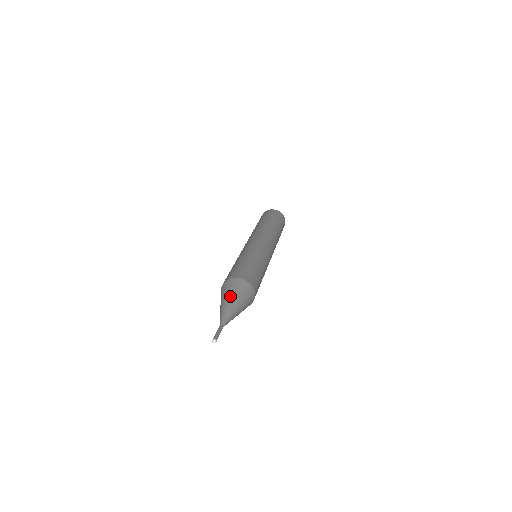
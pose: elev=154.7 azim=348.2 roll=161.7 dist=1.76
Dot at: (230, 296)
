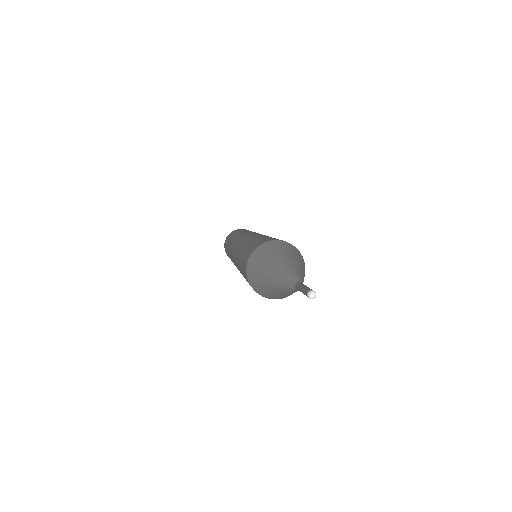
Dot at: (299, 261)
